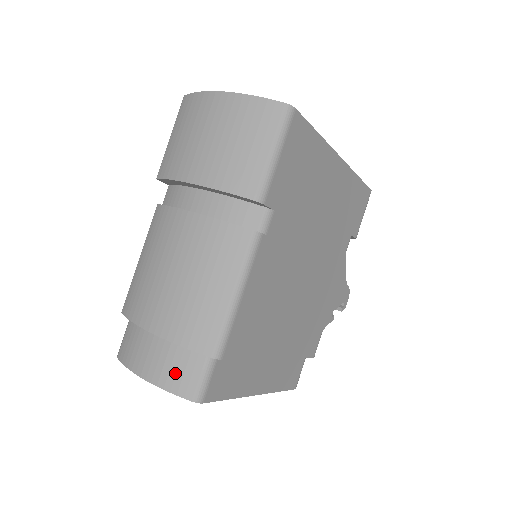
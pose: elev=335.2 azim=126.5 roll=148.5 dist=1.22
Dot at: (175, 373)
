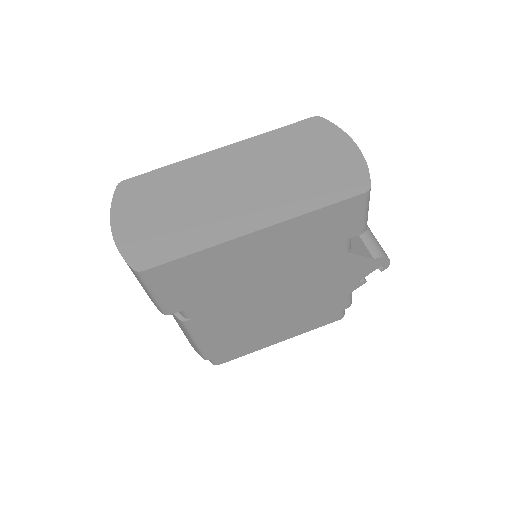
Dot at: occluded
